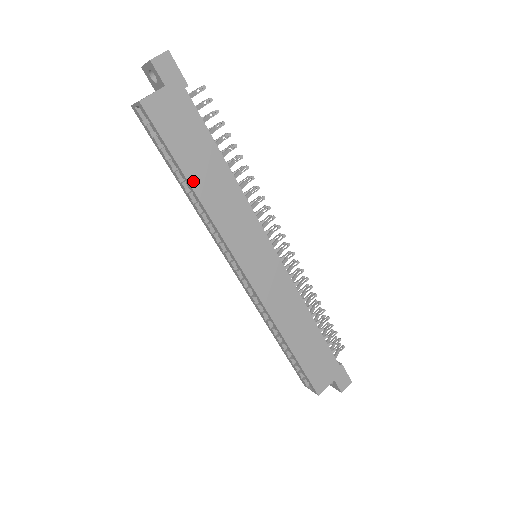
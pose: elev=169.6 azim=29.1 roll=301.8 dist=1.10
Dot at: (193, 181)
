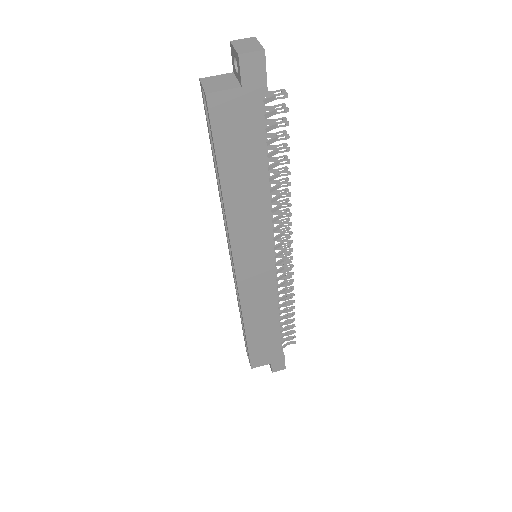
Dot at: (226, 184)
